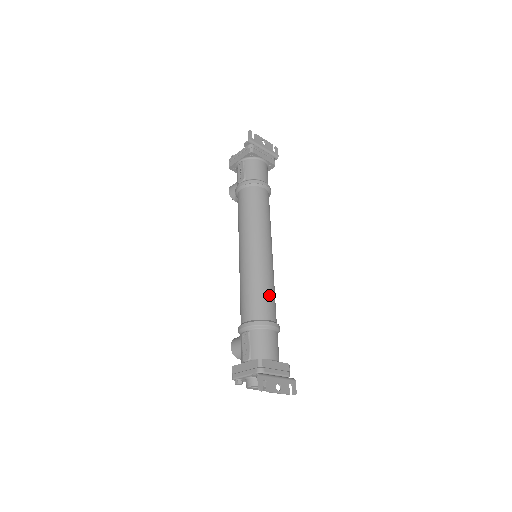
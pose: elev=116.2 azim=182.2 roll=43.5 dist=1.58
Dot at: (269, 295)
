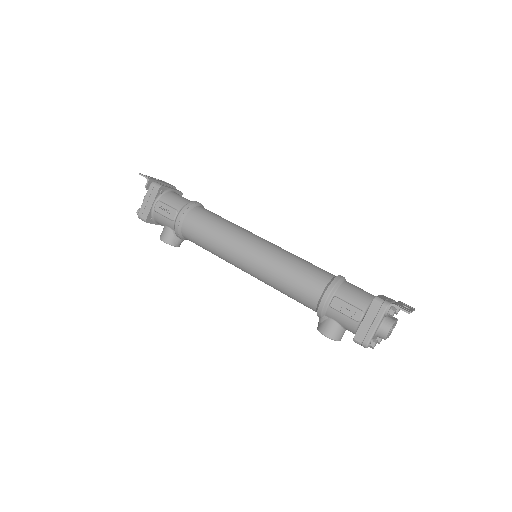
Dot at: (309, 263)
